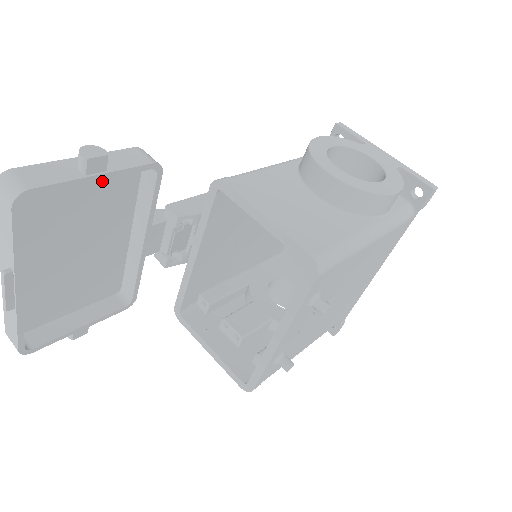
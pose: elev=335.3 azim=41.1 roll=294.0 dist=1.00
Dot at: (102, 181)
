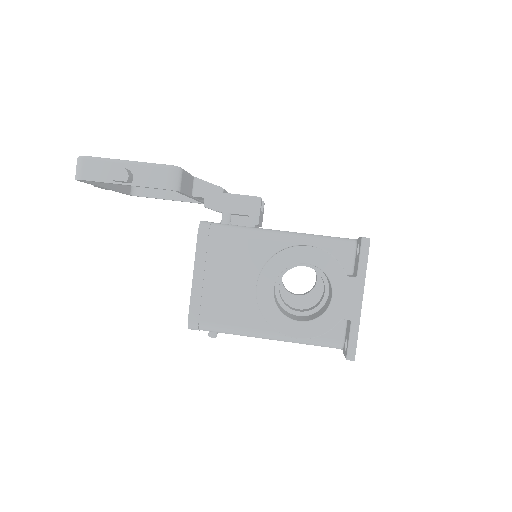
Dot at: occluded
